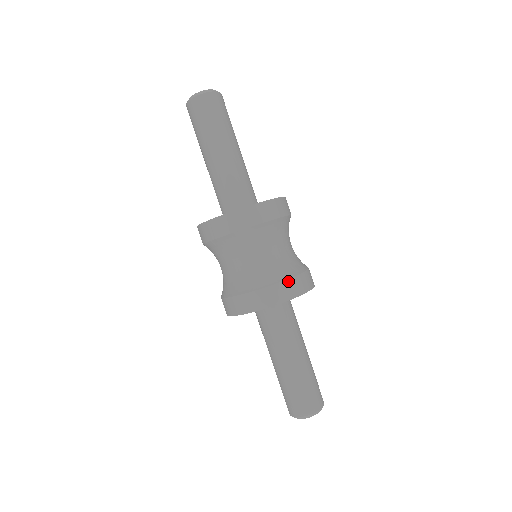
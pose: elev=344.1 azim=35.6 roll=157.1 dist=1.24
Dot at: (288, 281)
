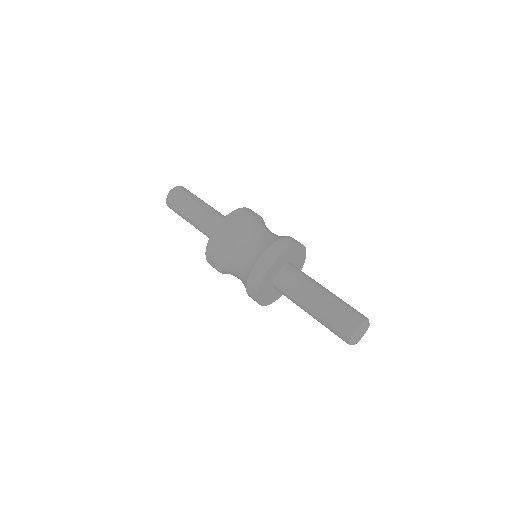
Dot at: (273, 245)
